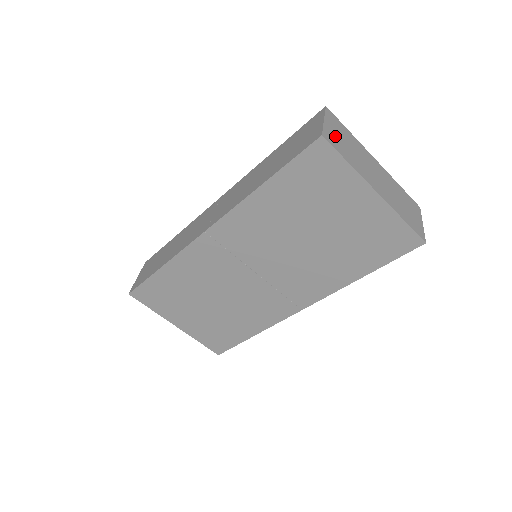
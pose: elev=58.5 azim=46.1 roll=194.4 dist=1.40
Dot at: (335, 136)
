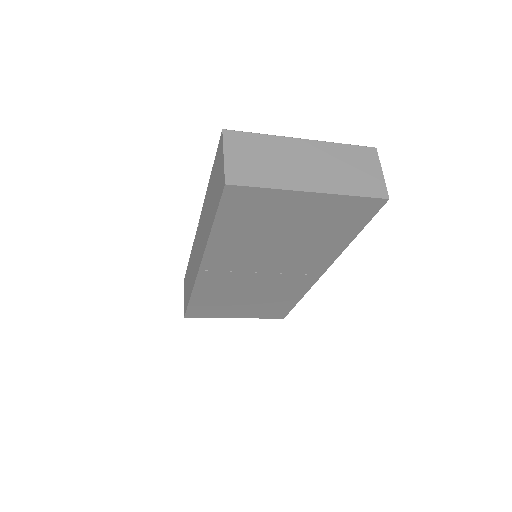
Dot at: (242, 165)
